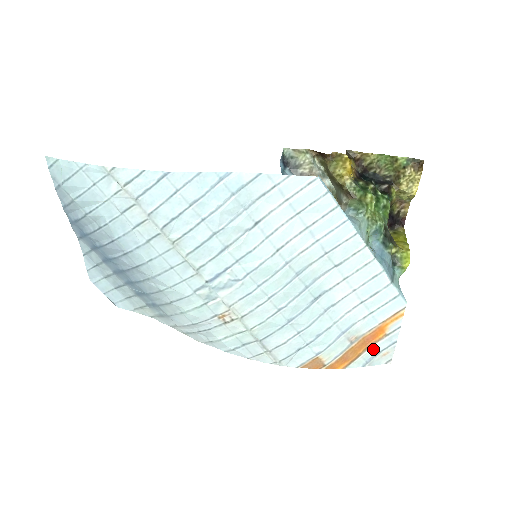
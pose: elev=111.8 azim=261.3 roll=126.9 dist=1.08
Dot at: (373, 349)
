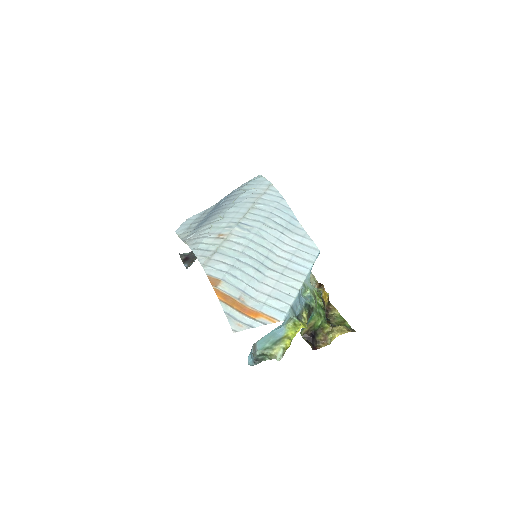
Dot at: (240, 315)
